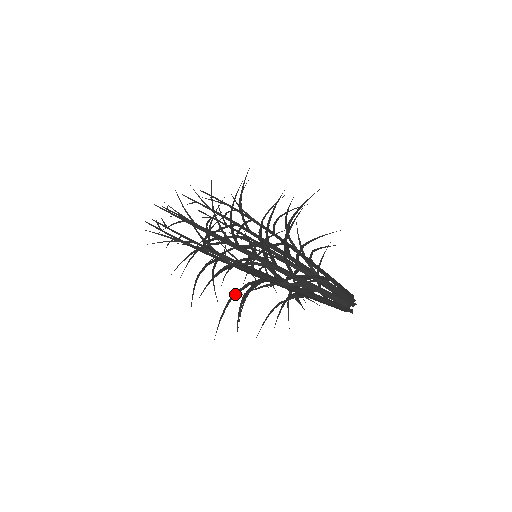
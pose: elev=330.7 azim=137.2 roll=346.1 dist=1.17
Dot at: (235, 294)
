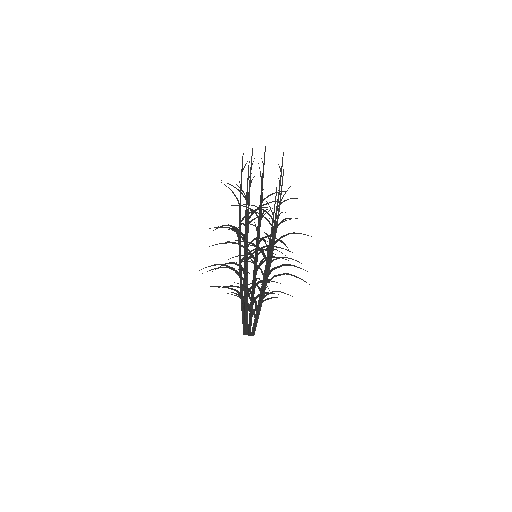
Dot at: (225, 264)
